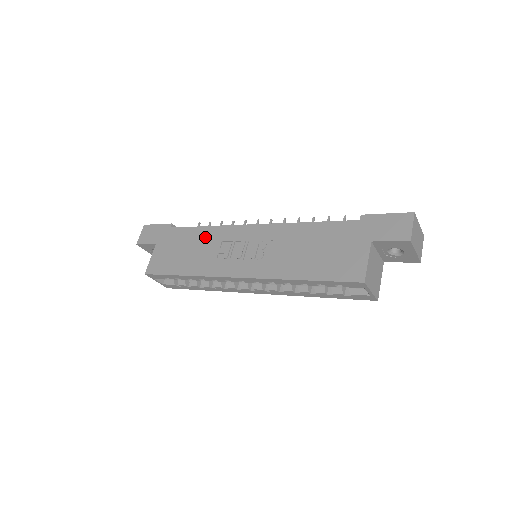
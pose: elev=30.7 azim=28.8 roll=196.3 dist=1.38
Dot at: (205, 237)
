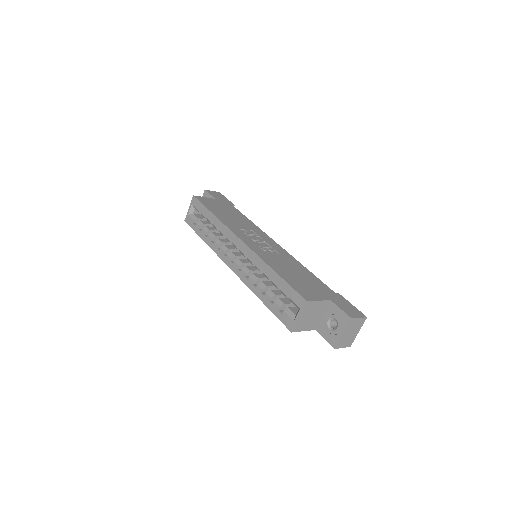
Dot at: (246, 221)
